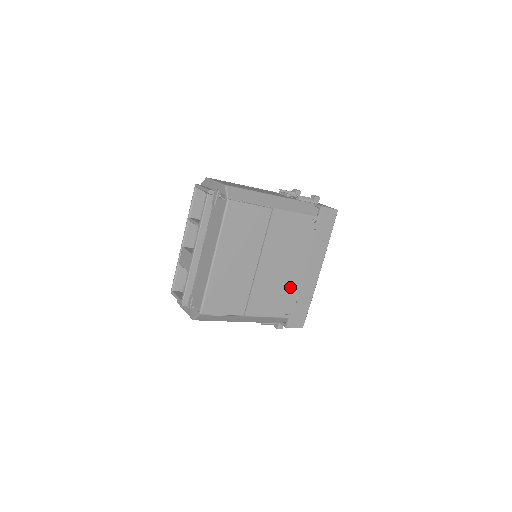
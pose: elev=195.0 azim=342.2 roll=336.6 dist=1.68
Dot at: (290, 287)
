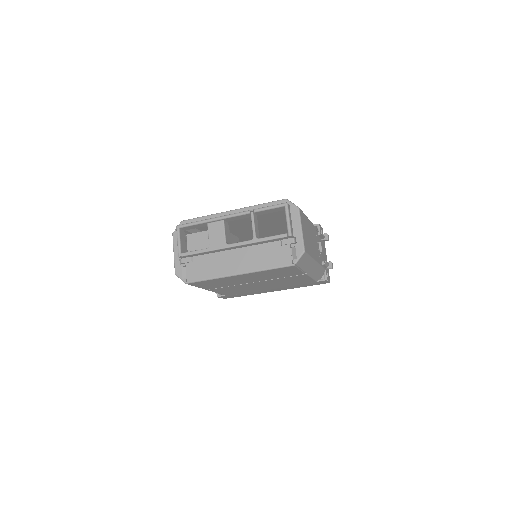
Dot at: (250, 290)
